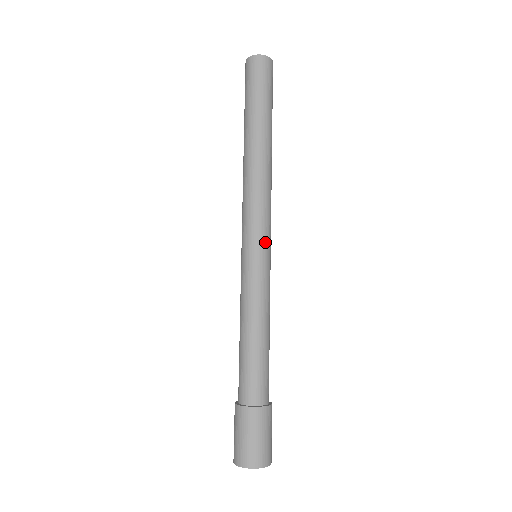
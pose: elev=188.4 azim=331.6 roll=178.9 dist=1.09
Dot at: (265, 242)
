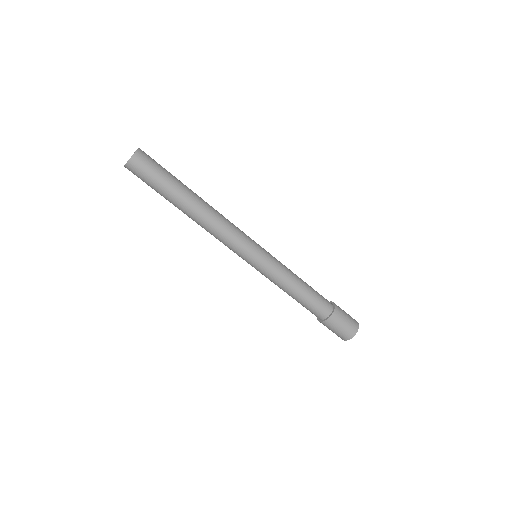
Dot at: (256, 247)
